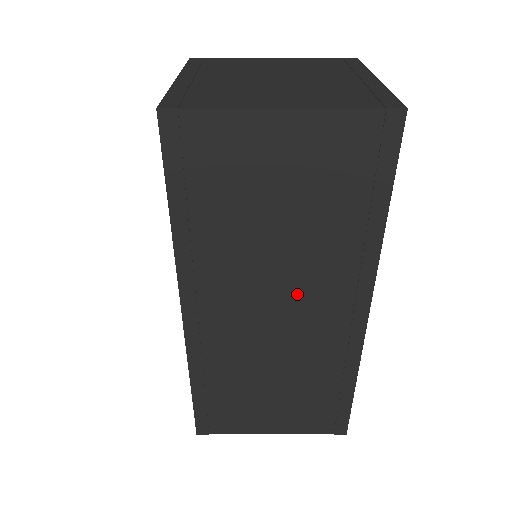
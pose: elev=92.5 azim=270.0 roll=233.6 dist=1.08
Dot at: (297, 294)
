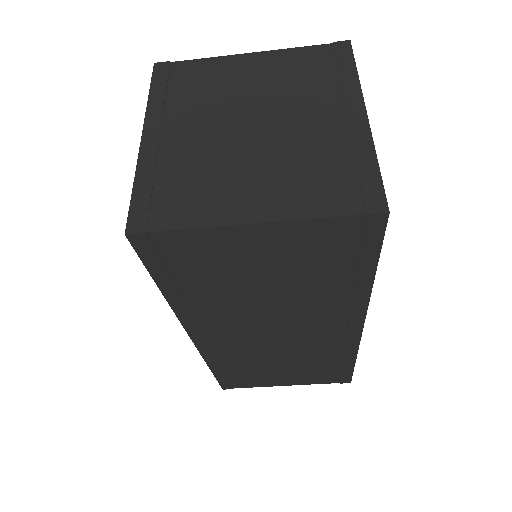
Dot at: (293, 323)
